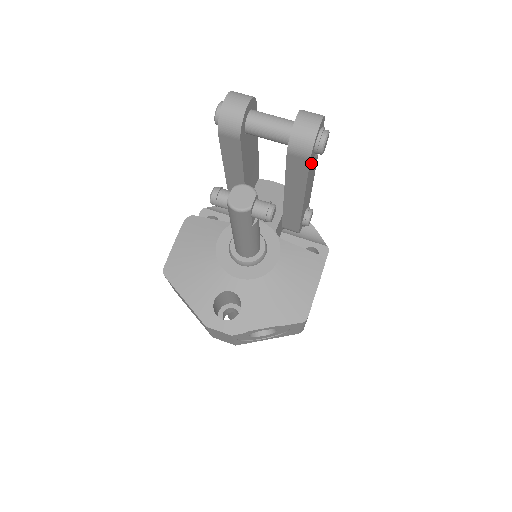
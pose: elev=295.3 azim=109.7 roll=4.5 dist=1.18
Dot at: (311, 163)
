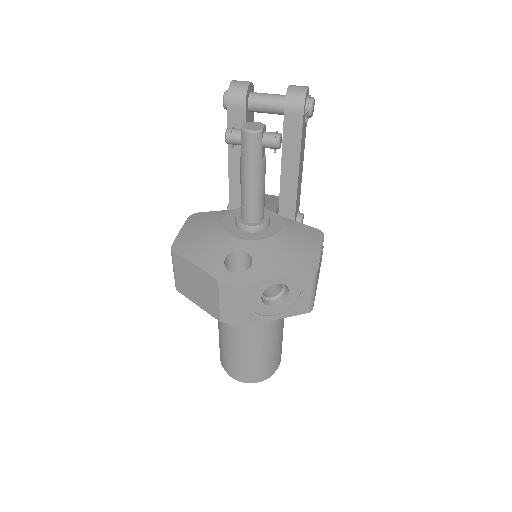
Dot at: (303, 127)
